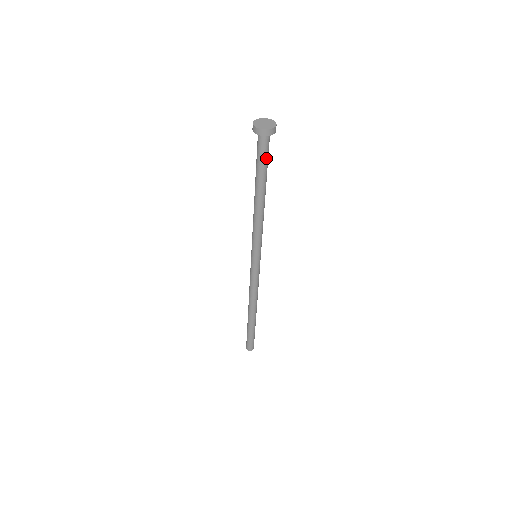
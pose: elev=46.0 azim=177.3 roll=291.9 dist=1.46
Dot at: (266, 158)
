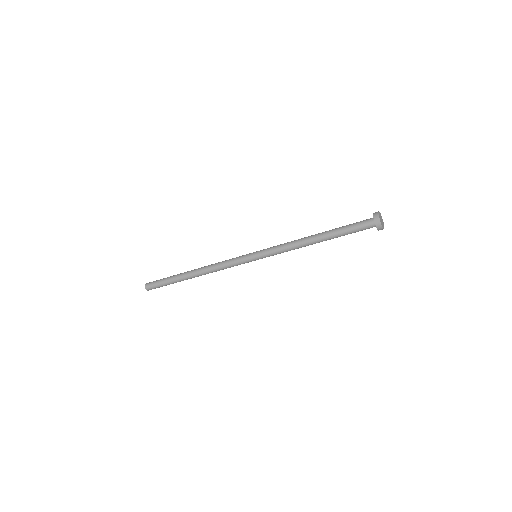
Dot at: (355, 232)
